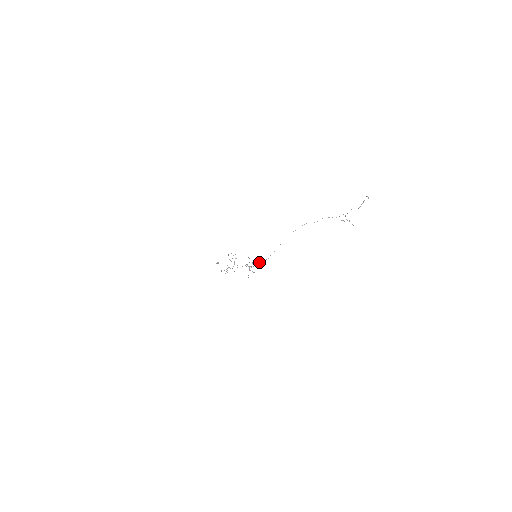
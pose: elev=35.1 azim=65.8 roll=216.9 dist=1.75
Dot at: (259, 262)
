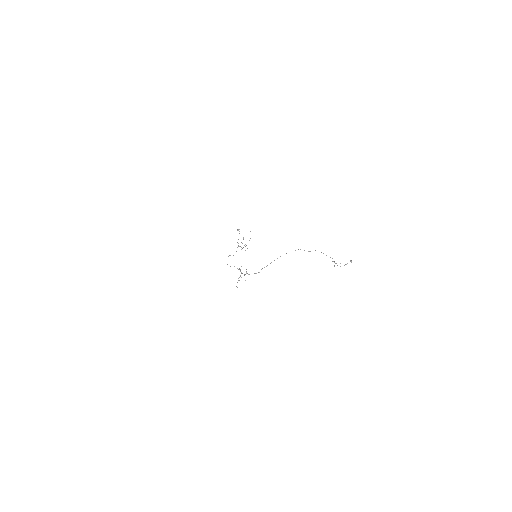
Dot at: occluded
